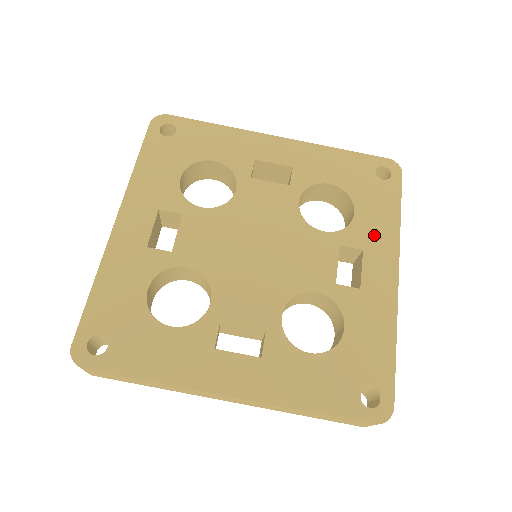
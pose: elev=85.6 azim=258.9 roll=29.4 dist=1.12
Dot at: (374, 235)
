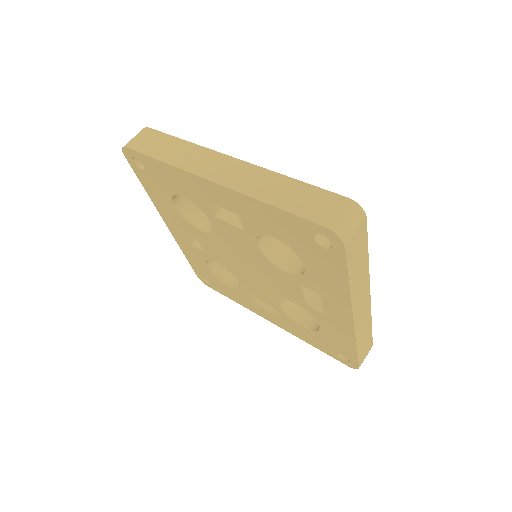
Dot at: occluded
